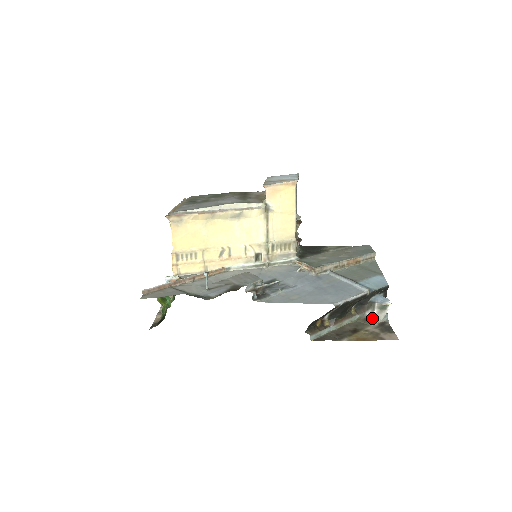
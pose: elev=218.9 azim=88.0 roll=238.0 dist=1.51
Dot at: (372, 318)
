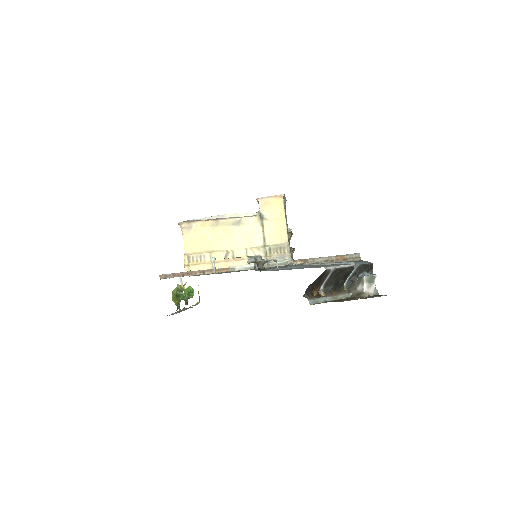
Dot at: (363, 292)
